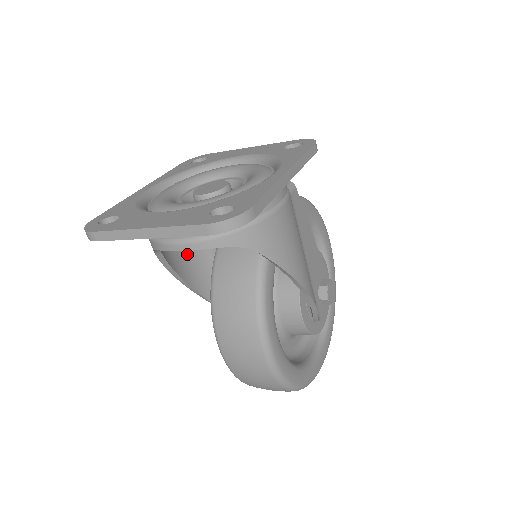
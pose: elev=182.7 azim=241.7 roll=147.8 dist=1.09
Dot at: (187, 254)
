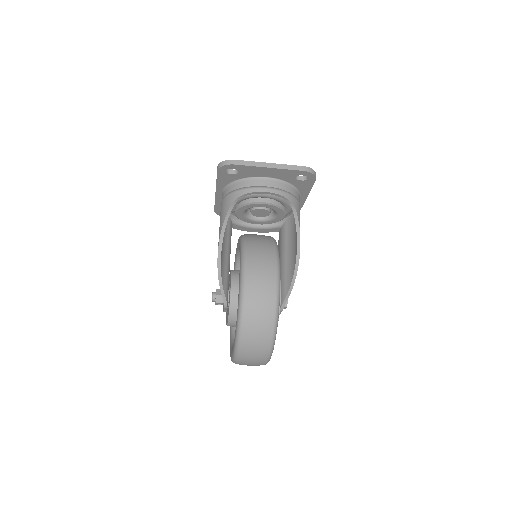
Dot at: occluded
